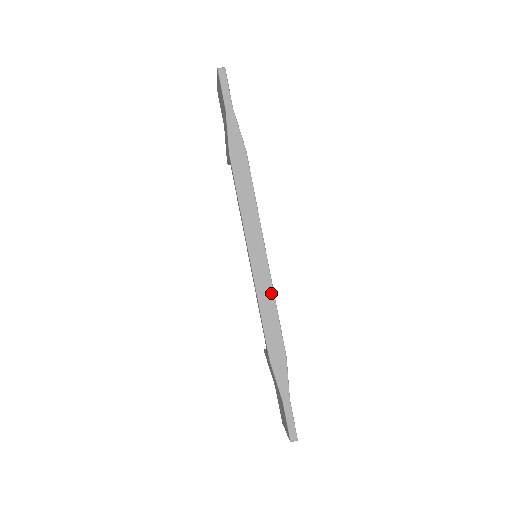
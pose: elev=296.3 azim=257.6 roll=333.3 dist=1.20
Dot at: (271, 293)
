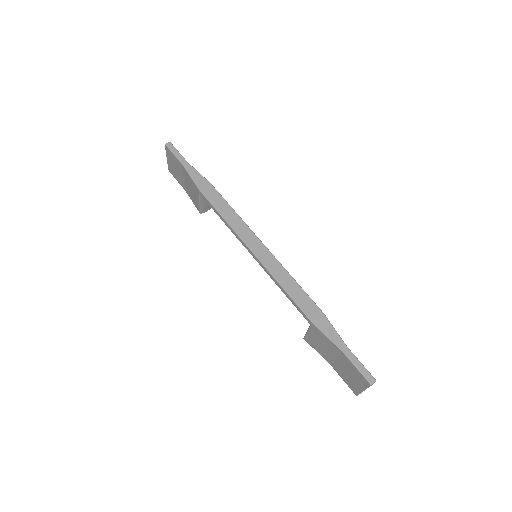
Dot at: (283, 269)
